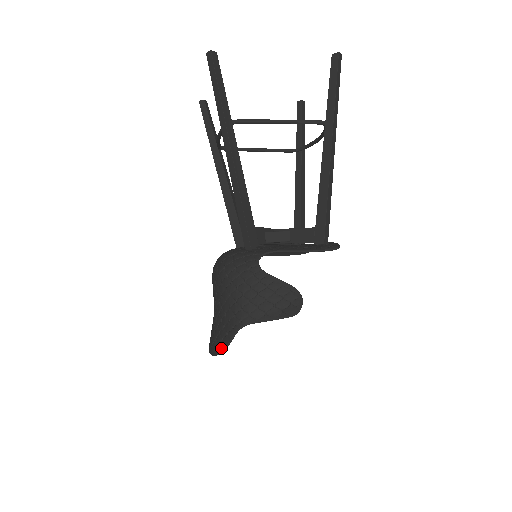
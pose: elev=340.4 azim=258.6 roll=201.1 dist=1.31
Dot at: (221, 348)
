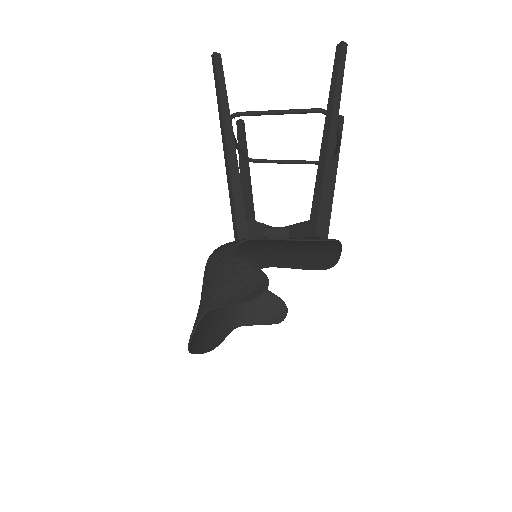
Dot at: occluded
